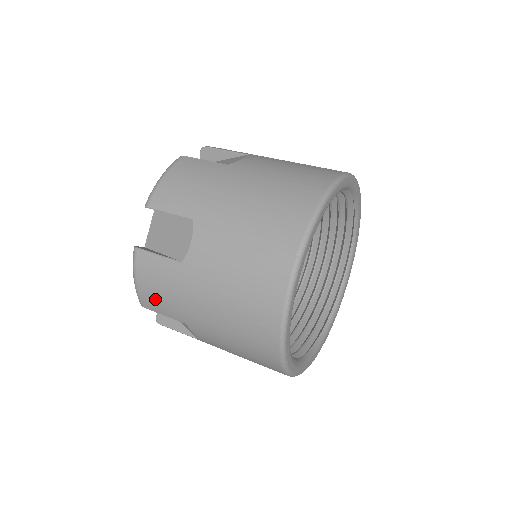
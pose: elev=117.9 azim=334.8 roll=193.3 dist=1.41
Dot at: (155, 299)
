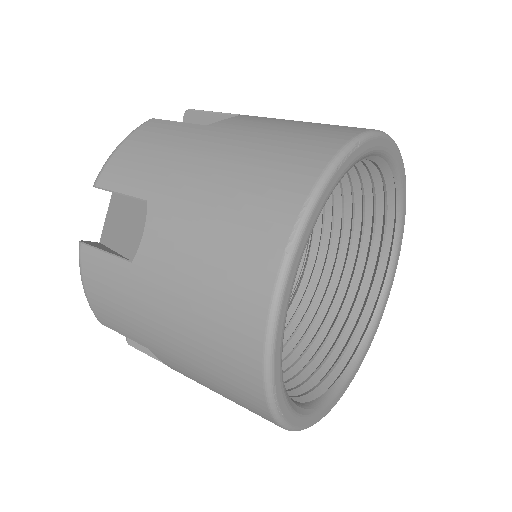
Dot at: (108, 313)
